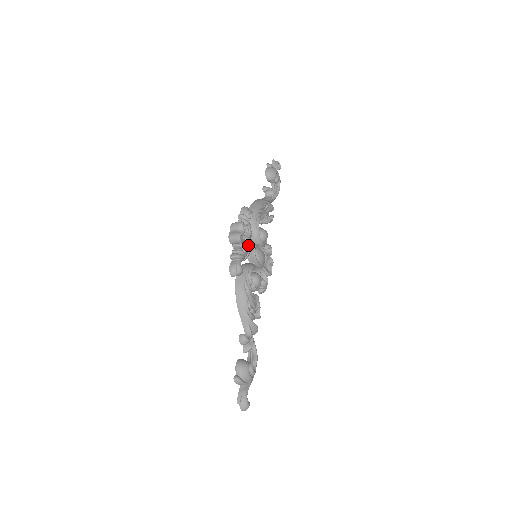
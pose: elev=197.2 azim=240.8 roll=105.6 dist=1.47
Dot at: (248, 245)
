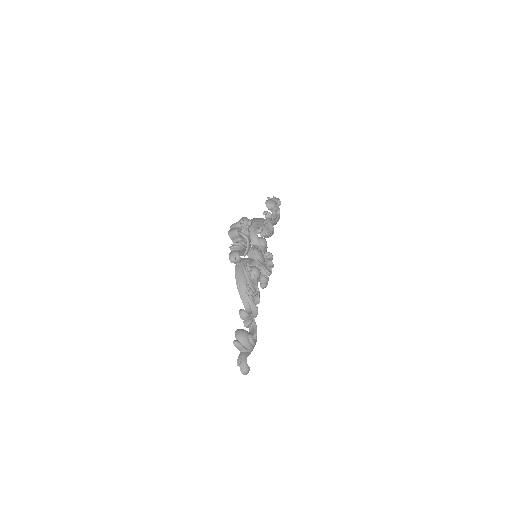
Dot at: (246, 240)
